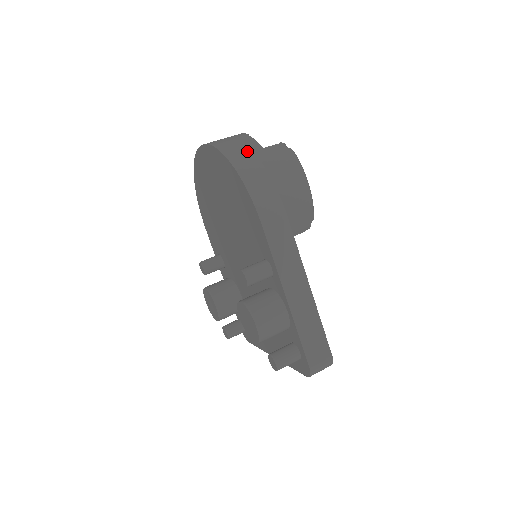
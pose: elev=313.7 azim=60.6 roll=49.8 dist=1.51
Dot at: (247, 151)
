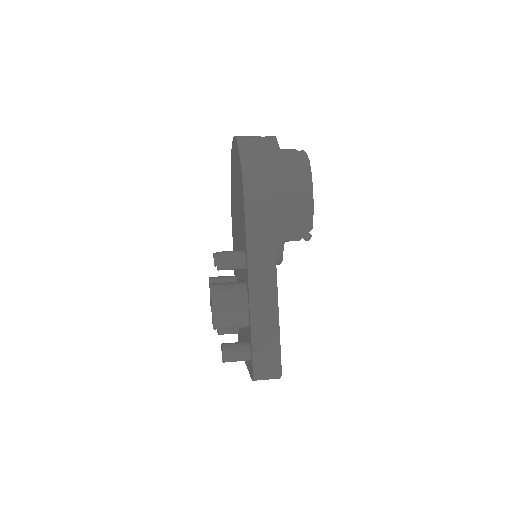
Dot at: (260, 146)
